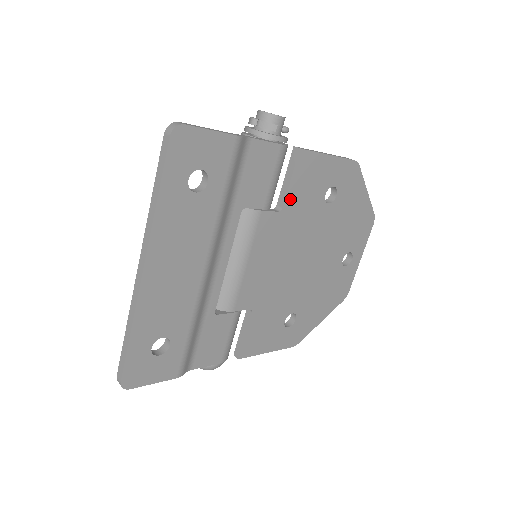
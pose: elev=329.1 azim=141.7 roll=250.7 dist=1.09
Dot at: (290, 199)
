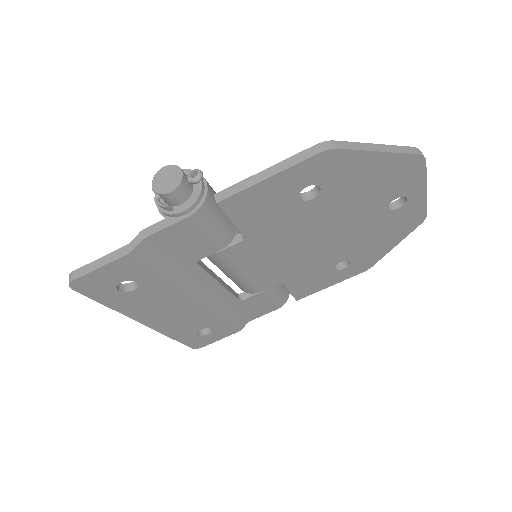
Dot at: (248, 228)
